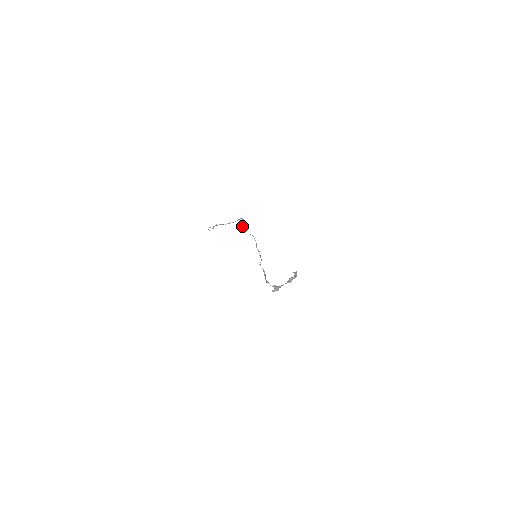
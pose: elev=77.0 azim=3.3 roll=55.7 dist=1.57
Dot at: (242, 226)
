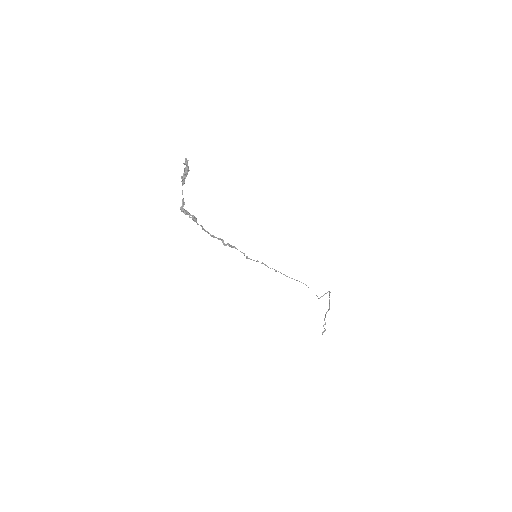
Dot at: (321, 296)
